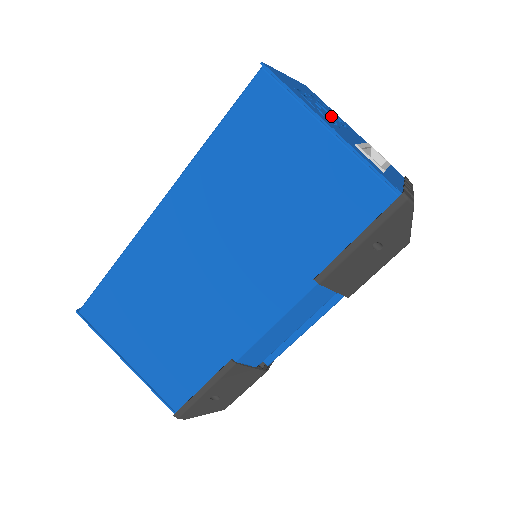
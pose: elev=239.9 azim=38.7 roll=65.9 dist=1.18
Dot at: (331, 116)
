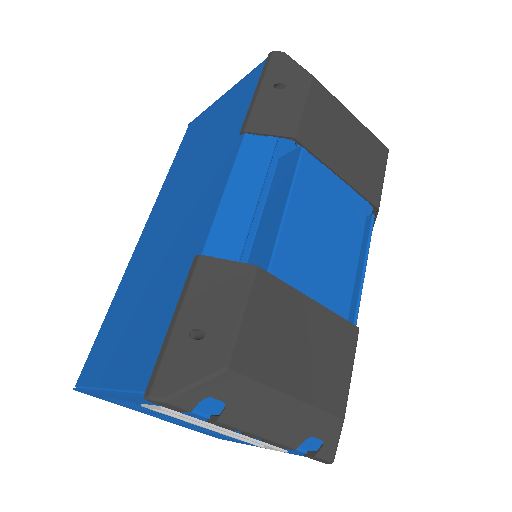
Dot at: occluded
